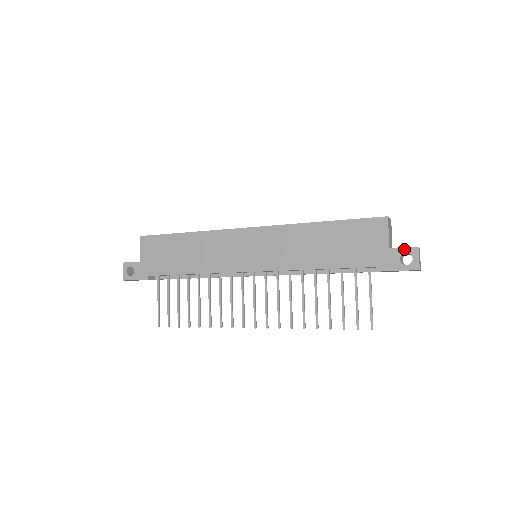
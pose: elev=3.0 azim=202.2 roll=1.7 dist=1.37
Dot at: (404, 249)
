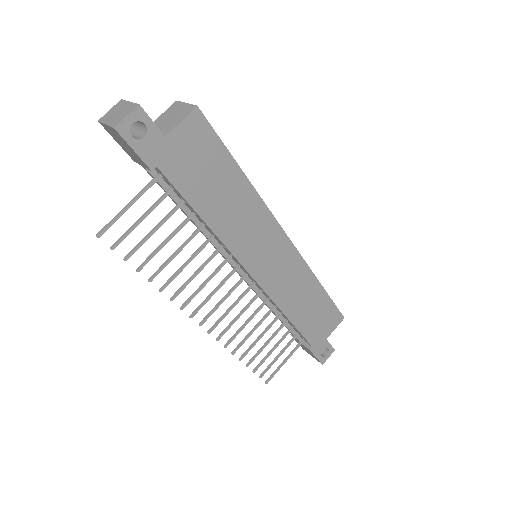
Dot at: (330, 346)
